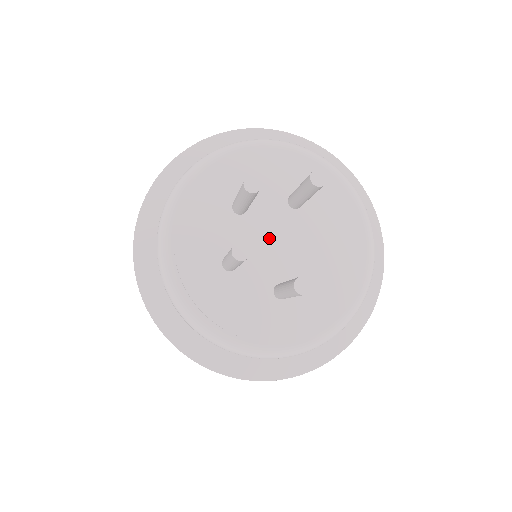
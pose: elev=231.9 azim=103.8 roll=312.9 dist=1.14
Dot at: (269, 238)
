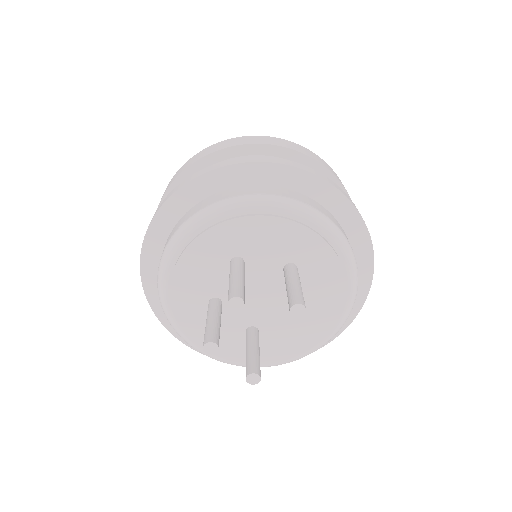
Dot at: (256, 292)
